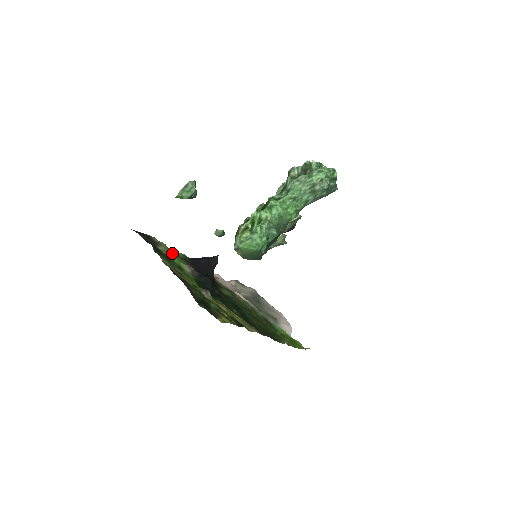
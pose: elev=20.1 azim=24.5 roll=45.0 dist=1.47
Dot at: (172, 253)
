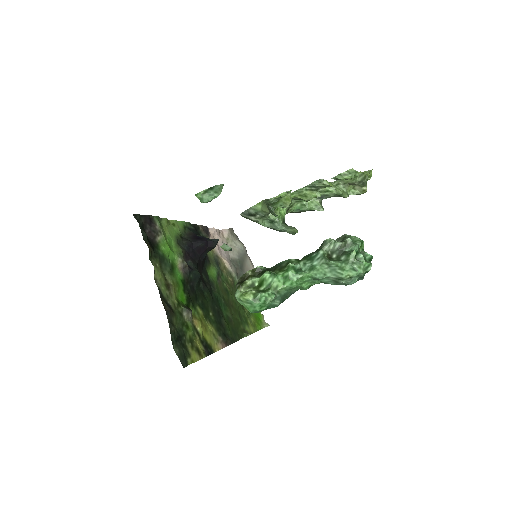
Dot at: (171, 235)
